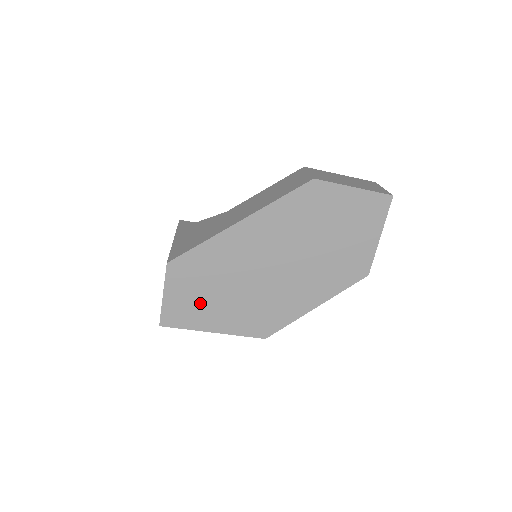
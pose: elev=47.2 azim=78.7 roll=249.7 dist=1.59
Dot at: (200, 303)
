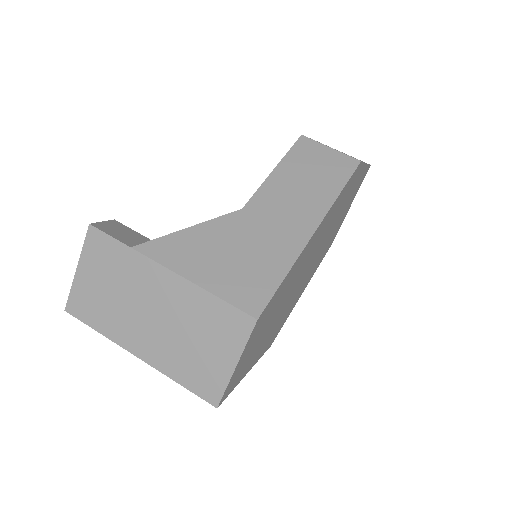
Dot at: (255, 347)
